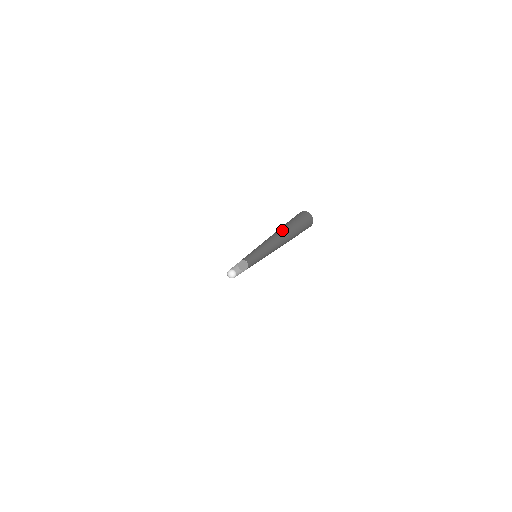
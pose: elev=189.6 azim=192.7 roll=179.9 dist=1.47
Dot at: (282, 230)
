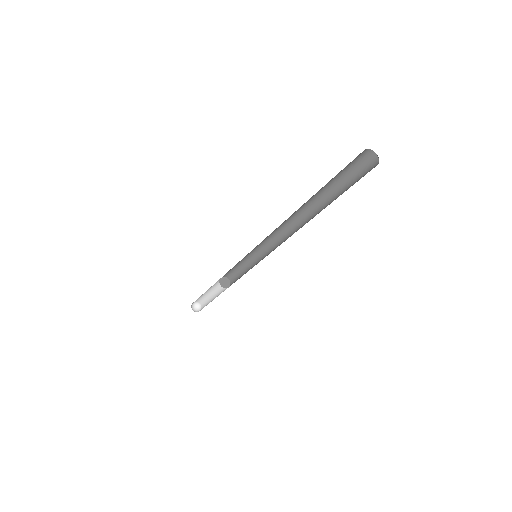
Dot at: (319, 199)
